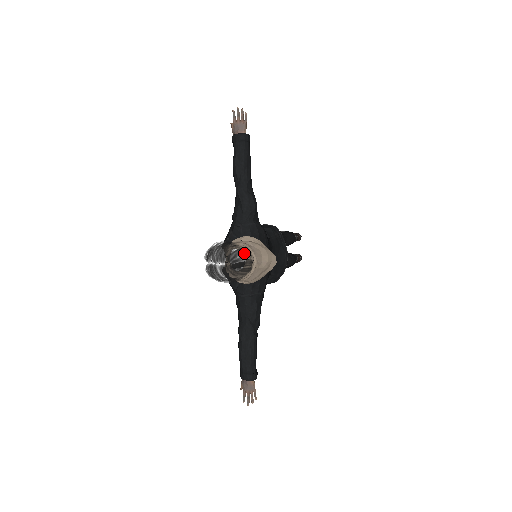
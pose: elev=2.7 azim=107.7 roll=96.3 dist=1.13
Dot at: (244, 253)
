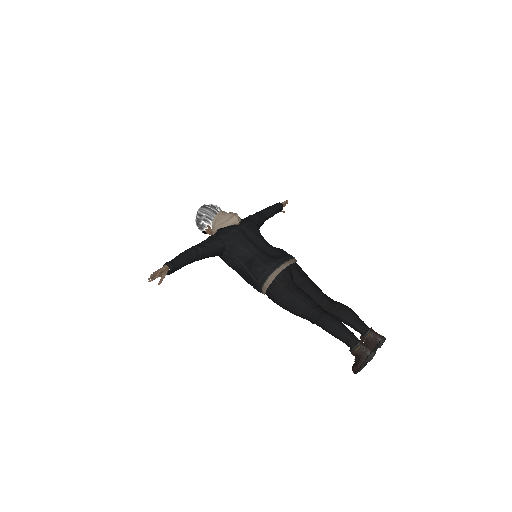
Dot at: (214, 205)
